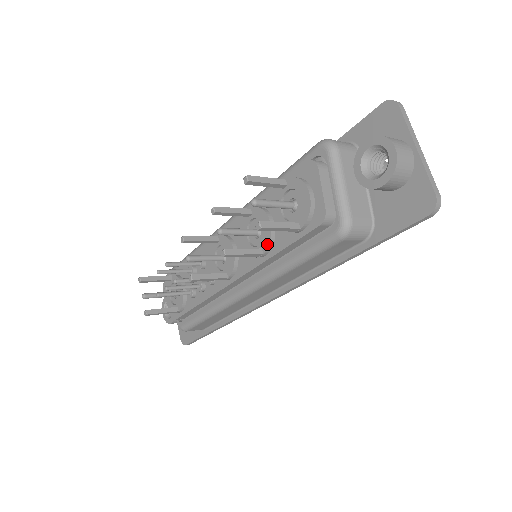
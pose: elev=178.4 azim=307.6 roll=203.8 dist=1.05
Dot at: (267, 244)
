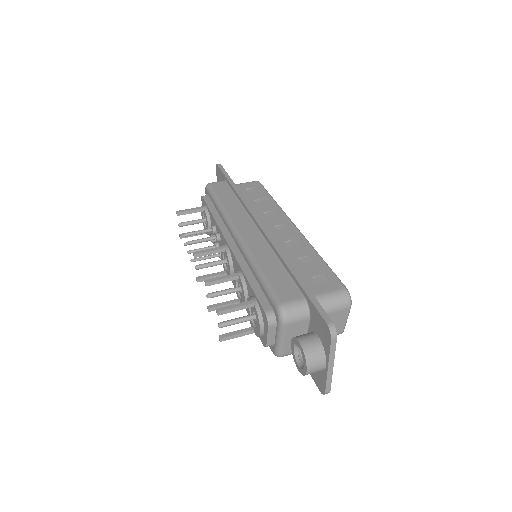
Dot at: occluded
